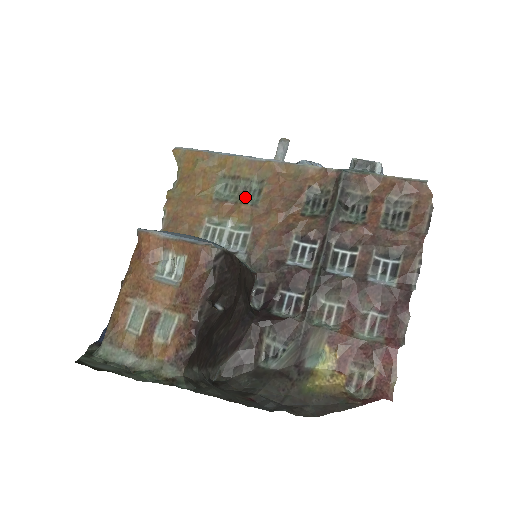
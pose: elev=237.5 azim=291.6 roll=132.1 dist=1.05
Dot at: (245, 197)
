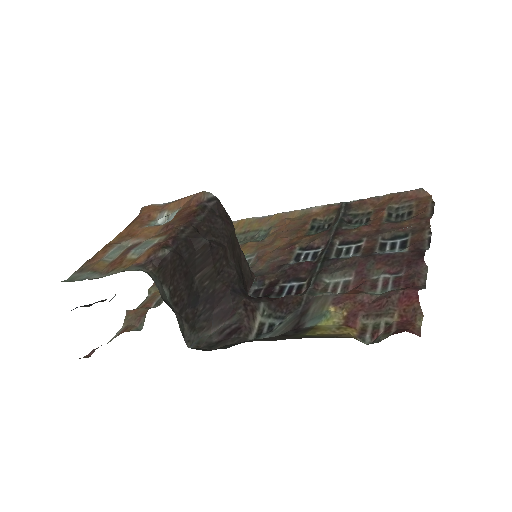
Dot at: occluded
